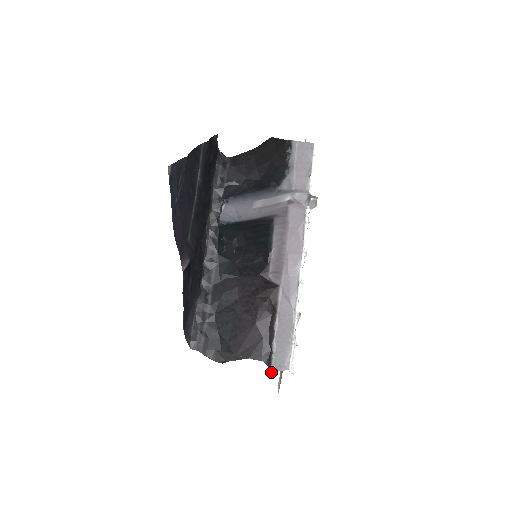
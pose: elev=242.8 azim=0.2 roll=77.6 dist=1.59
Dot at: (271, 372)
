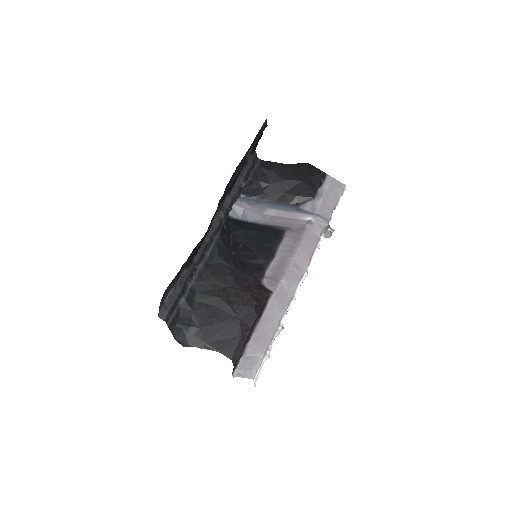
Dot at: (233, 376)
